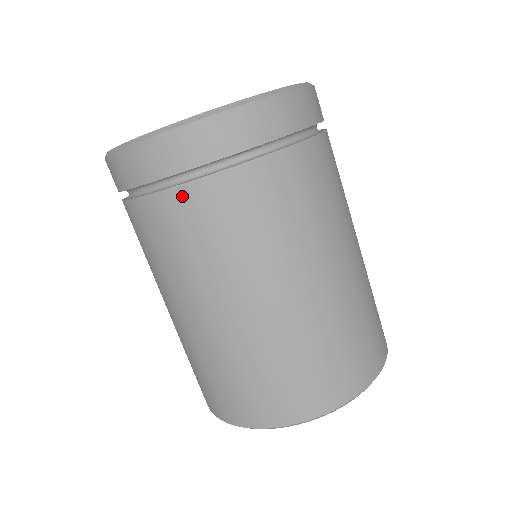
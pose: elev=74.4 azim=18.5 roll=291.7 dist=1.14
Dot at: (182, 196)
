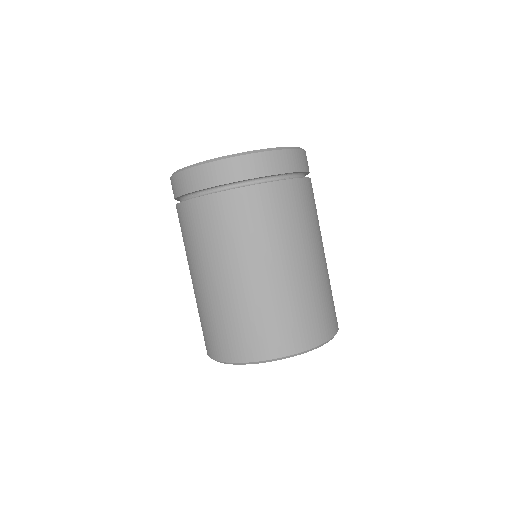
Dot at: (244, 194)
